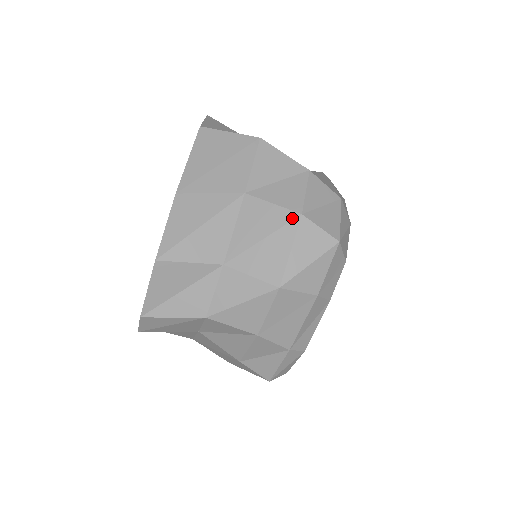
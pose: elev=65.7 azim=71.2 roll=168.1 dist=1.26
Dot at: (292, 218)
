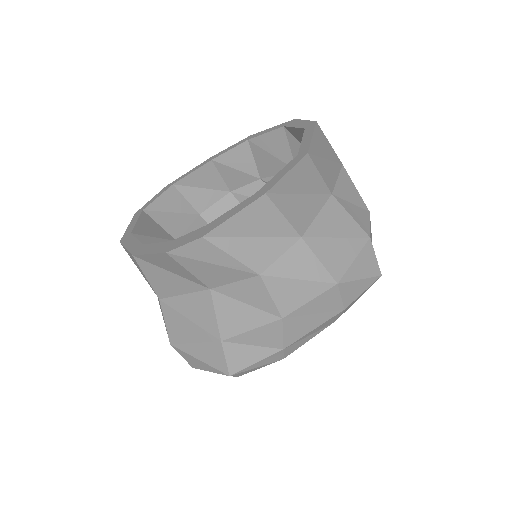
Dot at: (363, 236)
